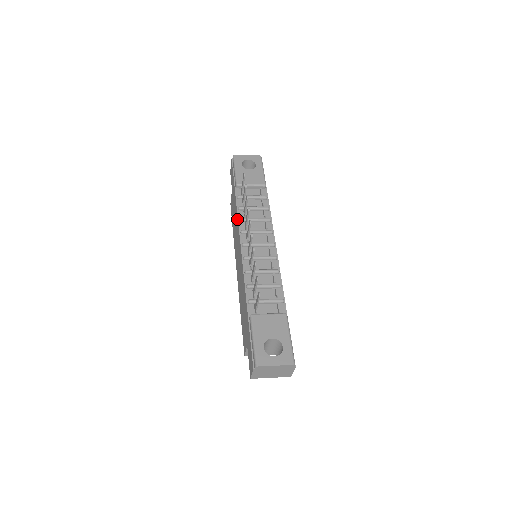
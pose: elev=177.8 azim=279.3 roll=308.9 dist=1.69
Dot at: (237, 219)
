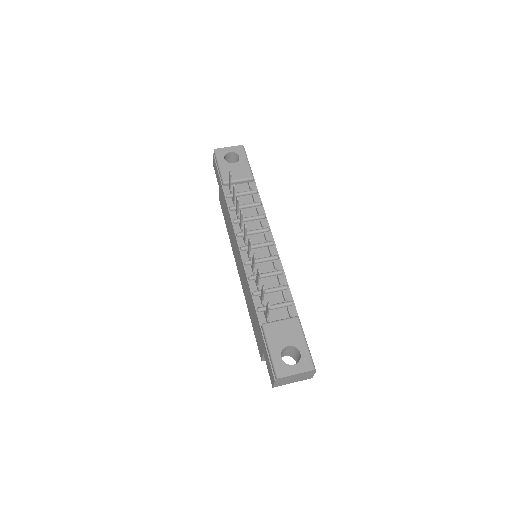
Dot at: (230, 221)
